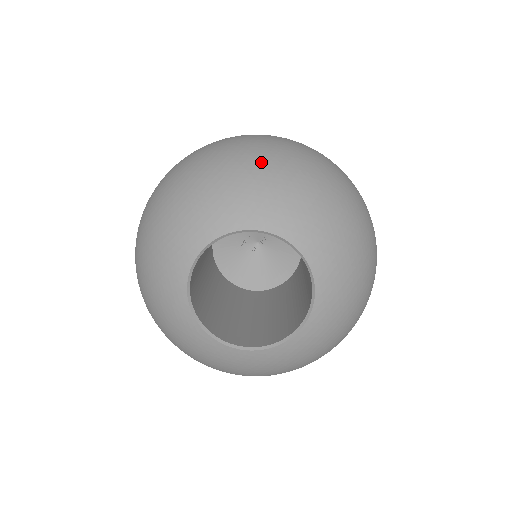
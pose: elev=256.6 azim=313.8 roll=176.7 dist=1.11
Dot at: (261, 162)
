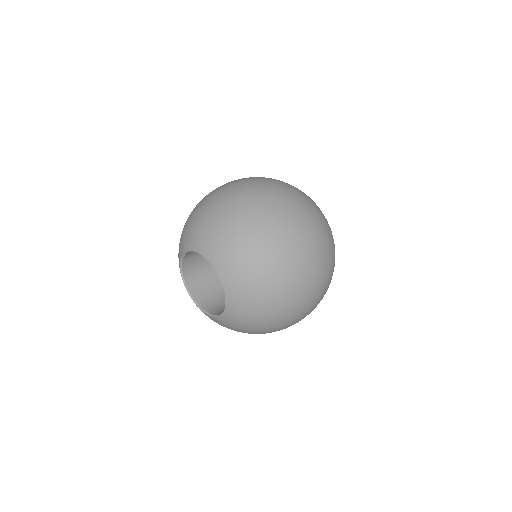
Dot at: (258, 252)
